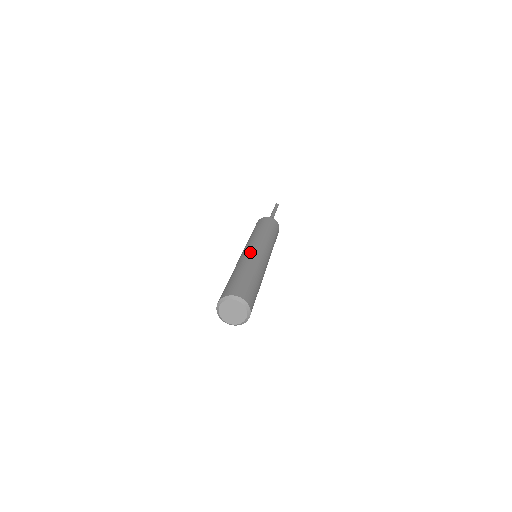
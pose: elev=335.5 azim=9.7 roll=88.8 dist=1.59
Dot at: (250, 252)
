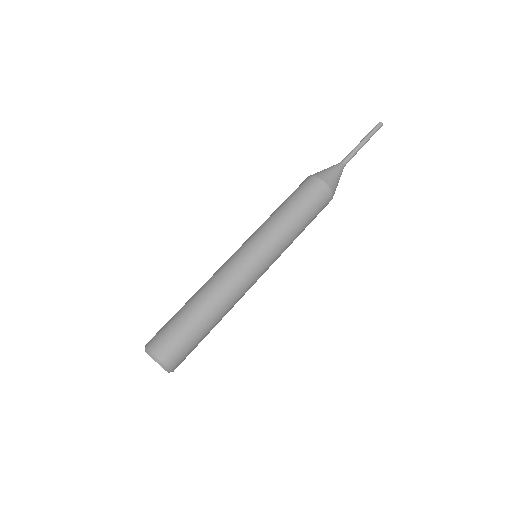
Dot at: (237, 271)
